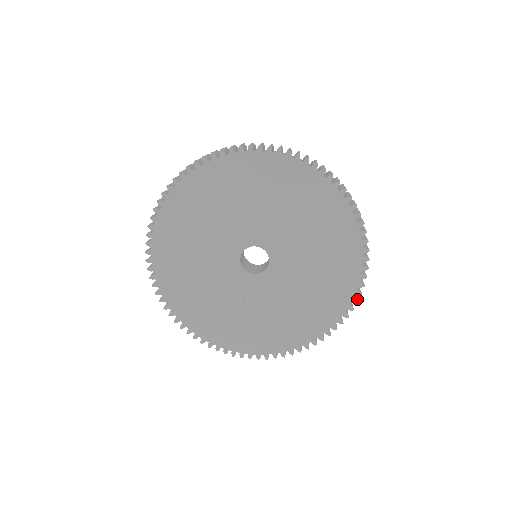
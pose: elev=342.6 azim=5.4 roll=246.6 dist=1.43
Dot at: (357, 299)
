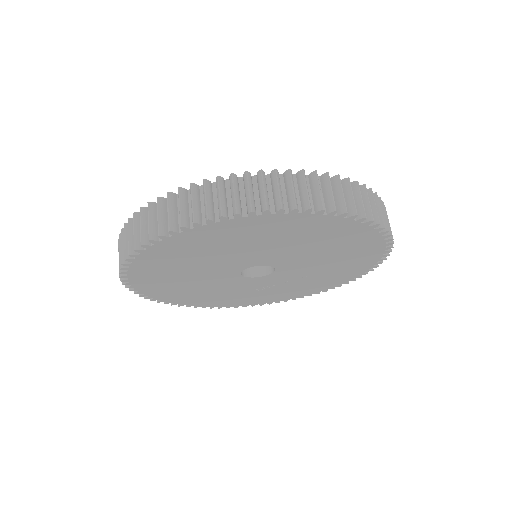
Dot at: (386, 224)
